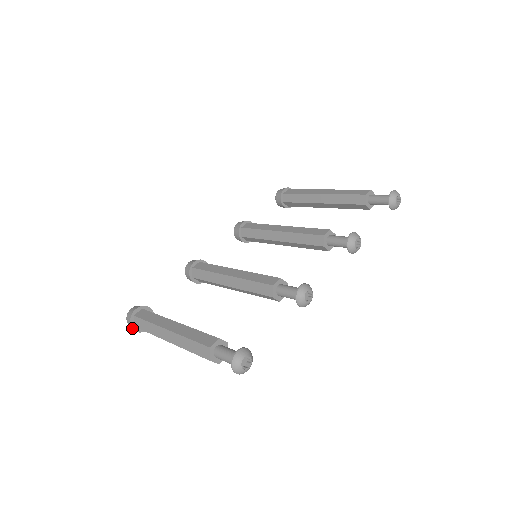
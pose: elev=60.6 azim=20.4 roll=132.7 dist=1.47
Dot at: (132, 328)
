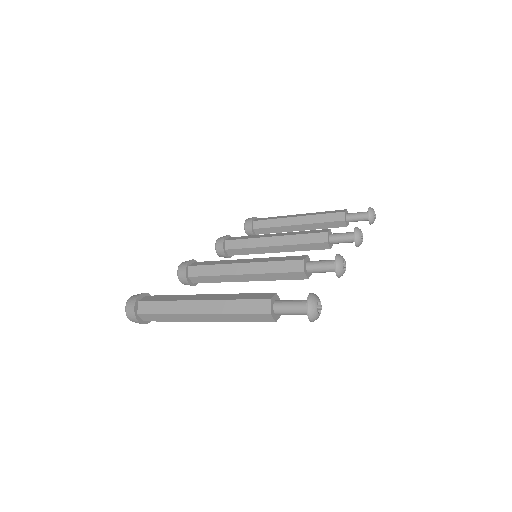
Dot at: (135, 316)
